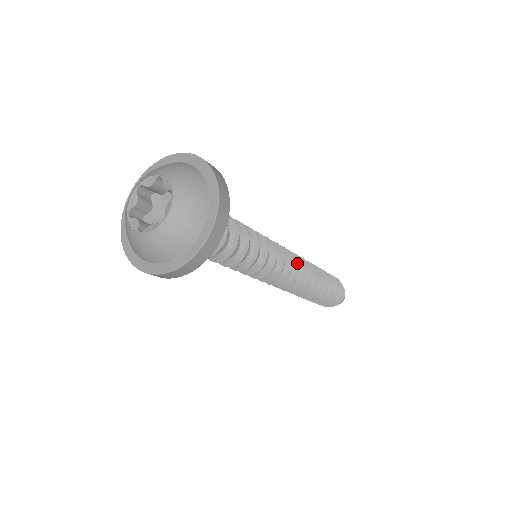
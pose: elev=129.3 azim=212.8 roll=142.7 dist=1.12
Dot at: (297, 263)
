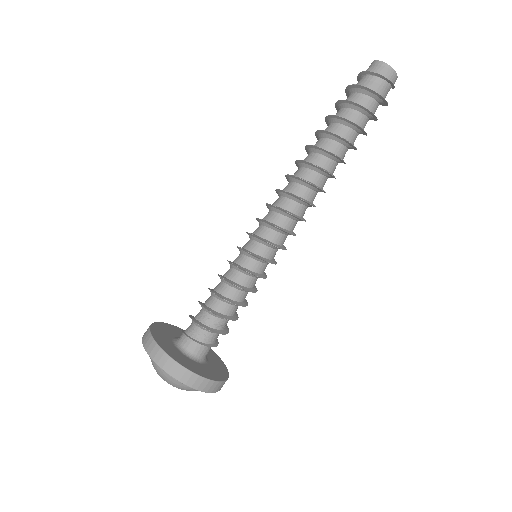
Dot at: (297, 218)
